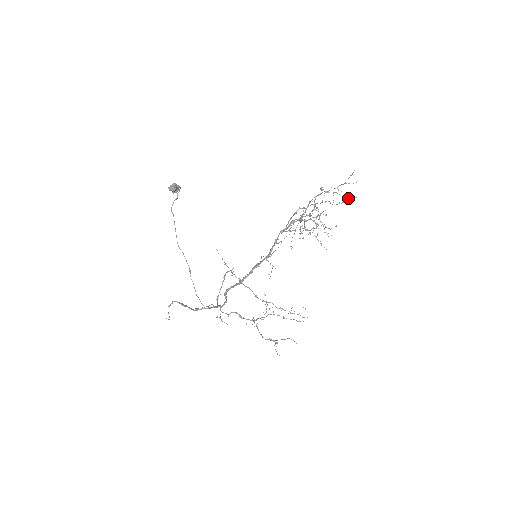
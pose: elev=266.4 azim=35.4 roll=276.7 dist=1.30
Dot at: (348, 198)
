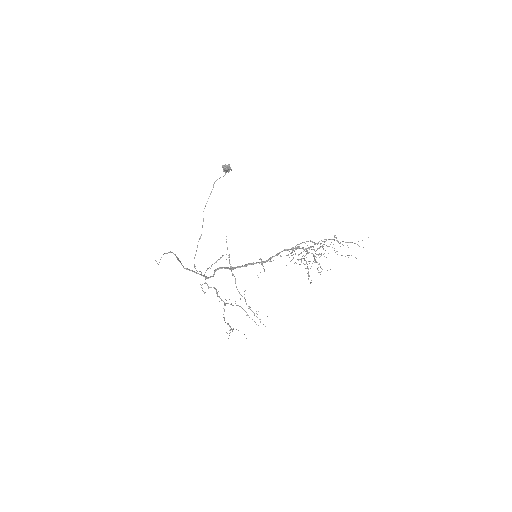
Dot at: occluded
